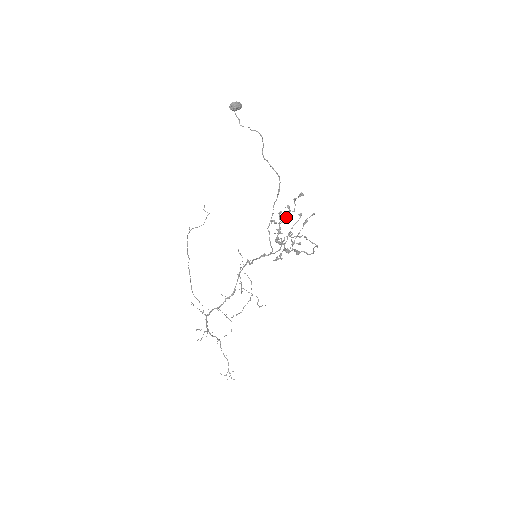
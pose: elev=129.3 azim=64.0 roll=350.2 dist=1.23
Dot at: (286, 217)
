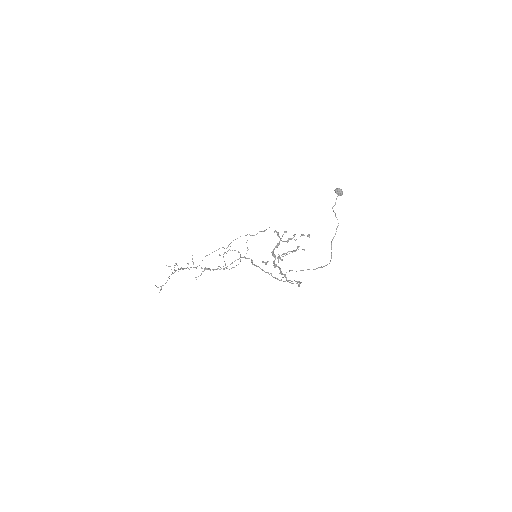
Dot at: (288, 240)
